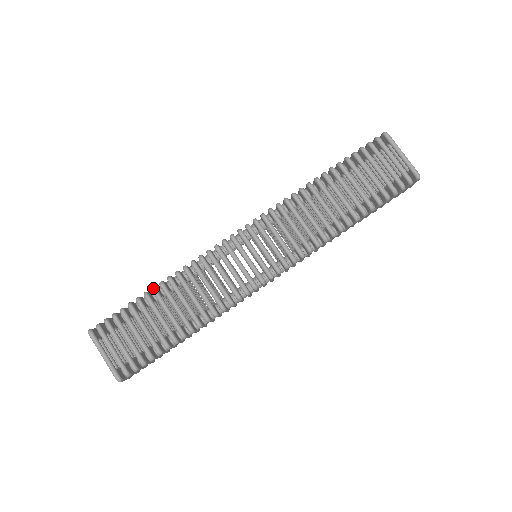
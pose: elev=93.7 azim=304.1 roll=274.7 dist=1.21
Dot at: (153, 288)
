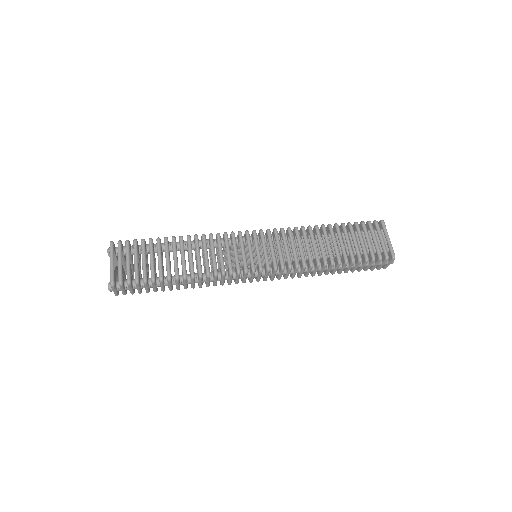
Dot at: (174, 236)
